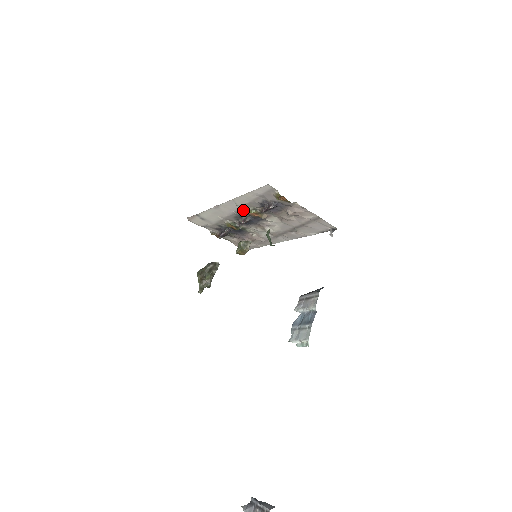
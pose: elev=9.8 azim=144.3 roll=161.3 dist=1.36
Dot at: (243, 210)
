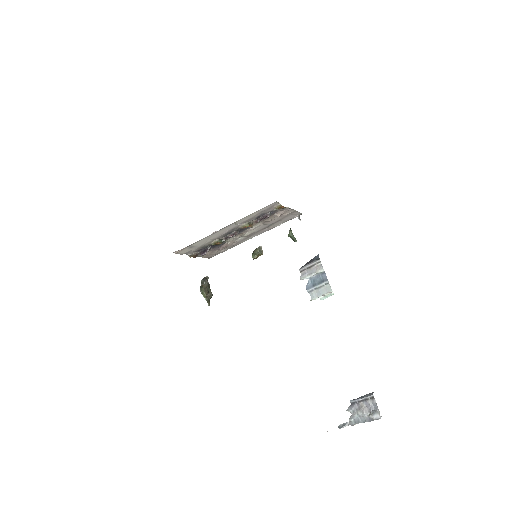
Dot at: (237, 227)
